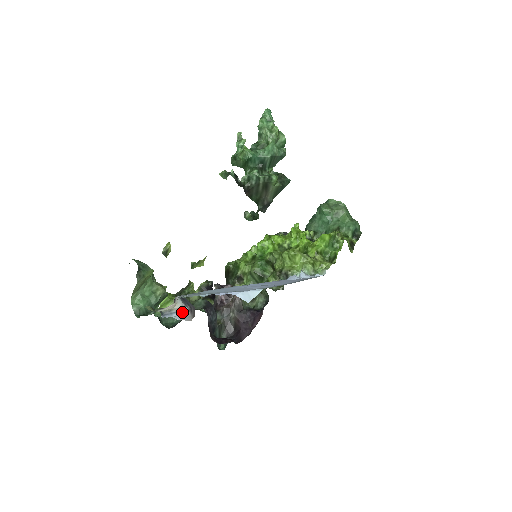
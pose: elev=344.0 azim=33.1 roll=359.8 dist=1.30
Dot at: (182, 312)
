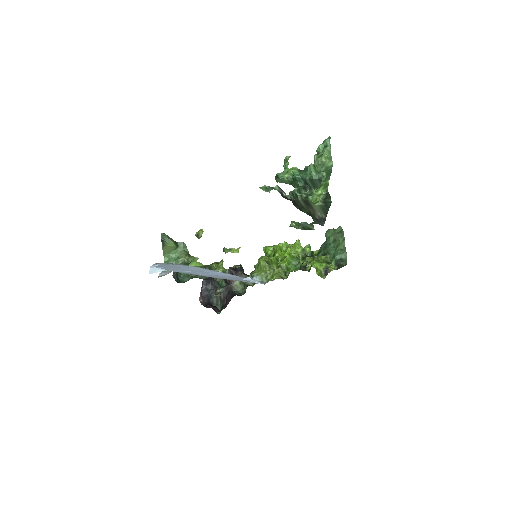
Dot at: (168, 273)
